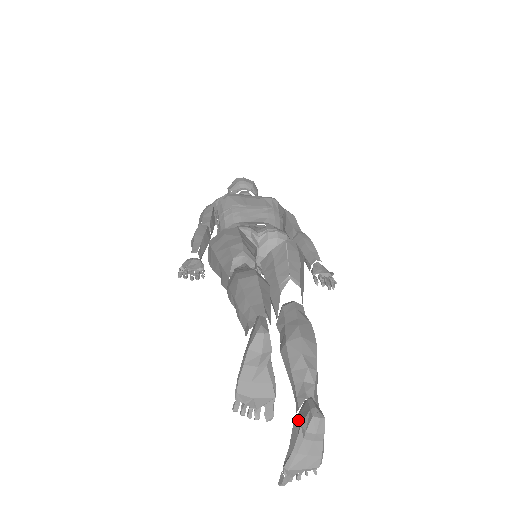
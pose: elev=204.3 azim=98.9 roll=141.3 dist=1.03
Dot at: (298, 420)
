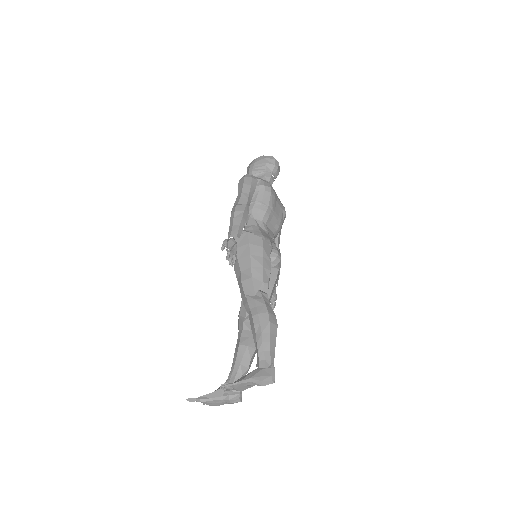
Dot at: occluded
